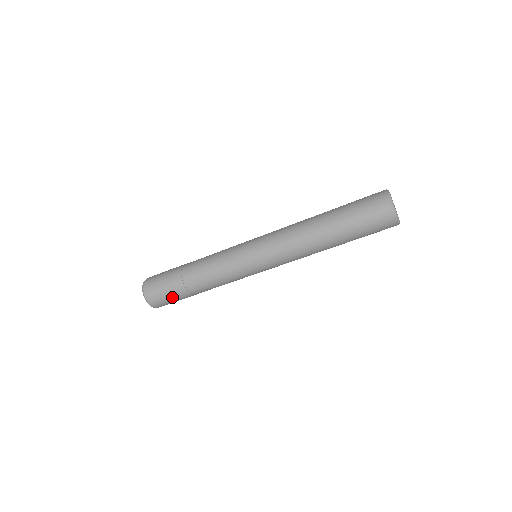
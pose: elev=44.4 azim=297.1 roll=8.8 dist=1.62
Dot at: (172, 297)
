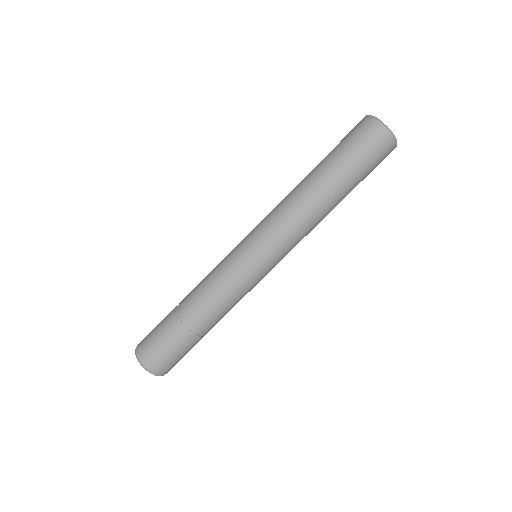
Dot at: (181, 352)
